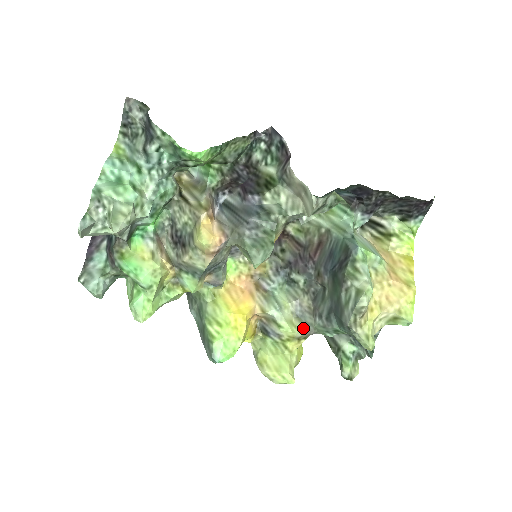
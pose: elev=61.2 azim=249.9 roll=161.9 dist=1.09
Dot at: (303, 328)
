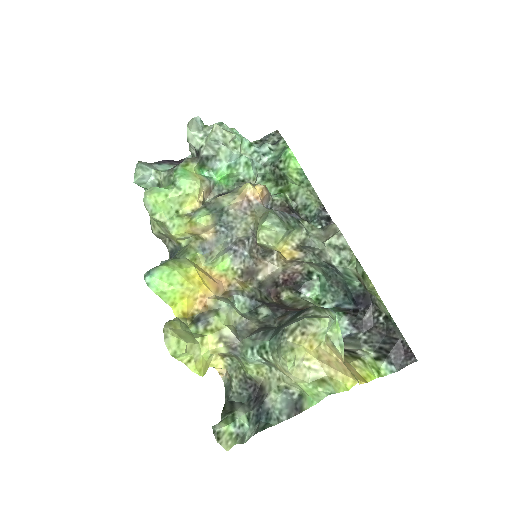
Dot at: (234, 332)
